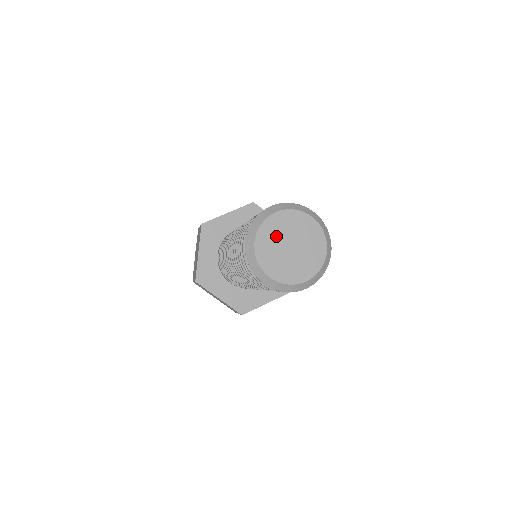
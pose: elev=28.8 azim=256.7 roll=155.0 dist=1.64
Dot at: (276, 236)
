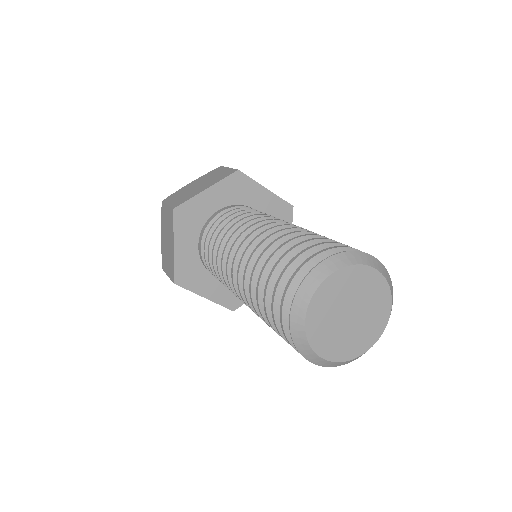
Dot at: (332, 306)
